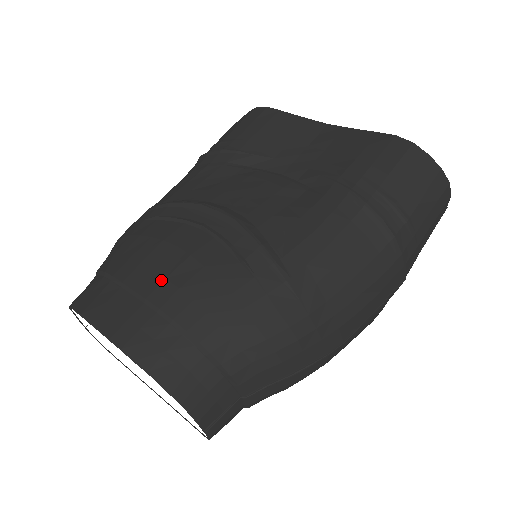
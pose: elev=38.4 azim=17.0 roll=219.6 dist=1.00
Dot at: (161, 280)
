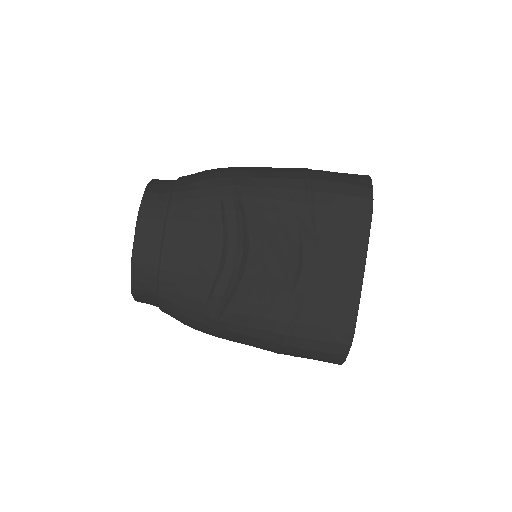
Dot at: (176, 257)
